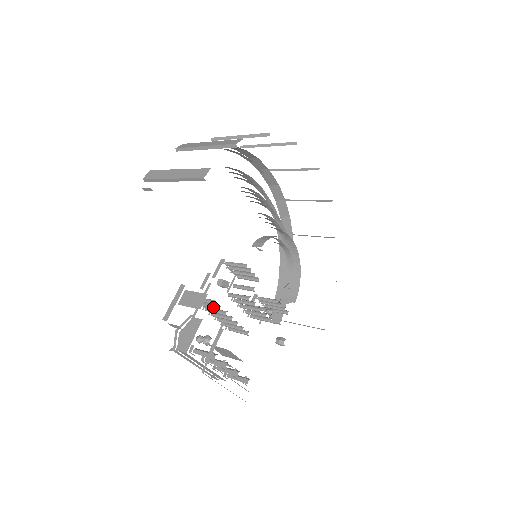
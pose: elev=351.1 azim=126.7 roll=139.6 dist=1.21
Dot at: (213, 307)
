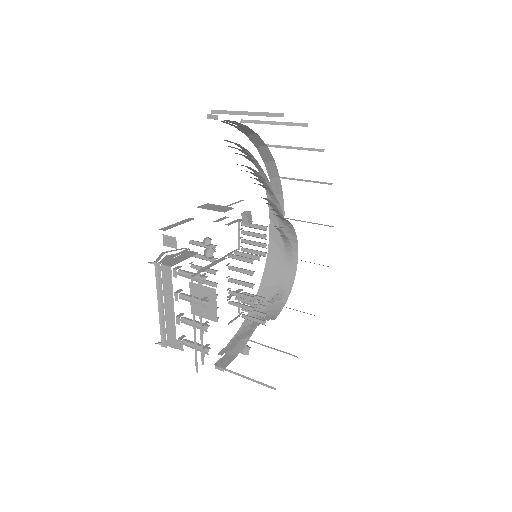
Dot at: occluded
